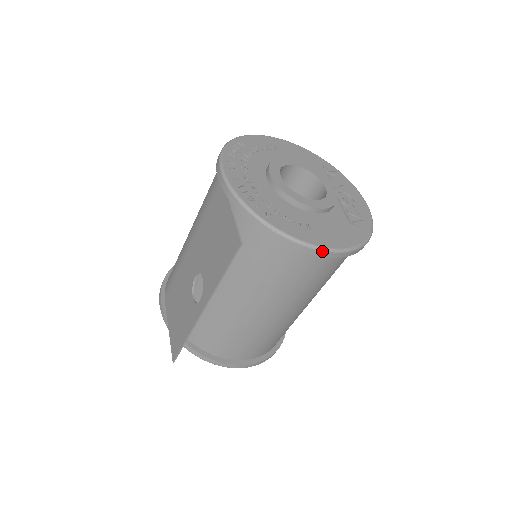
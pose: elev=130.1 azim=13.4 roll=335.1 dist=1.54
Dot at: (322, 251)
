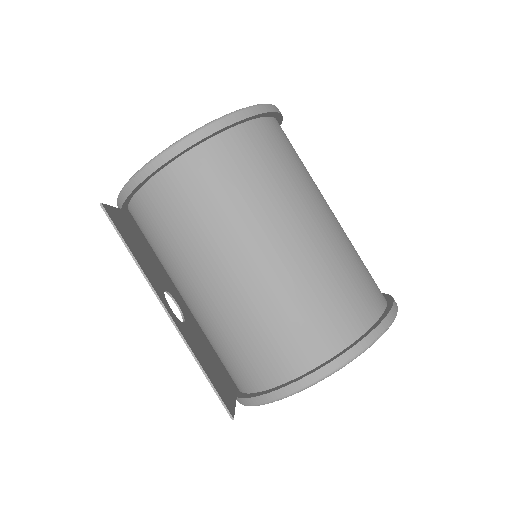
Dot at: (180, 143)
